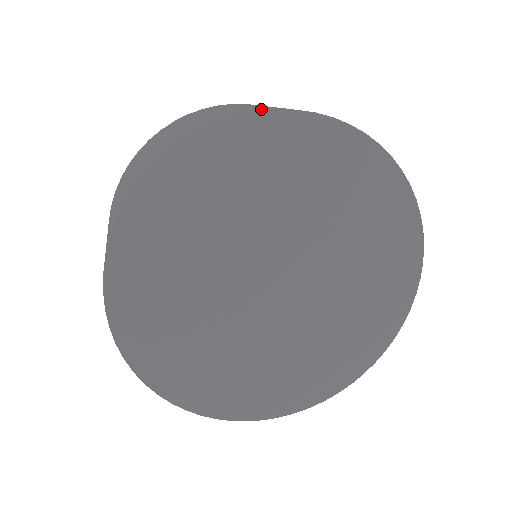
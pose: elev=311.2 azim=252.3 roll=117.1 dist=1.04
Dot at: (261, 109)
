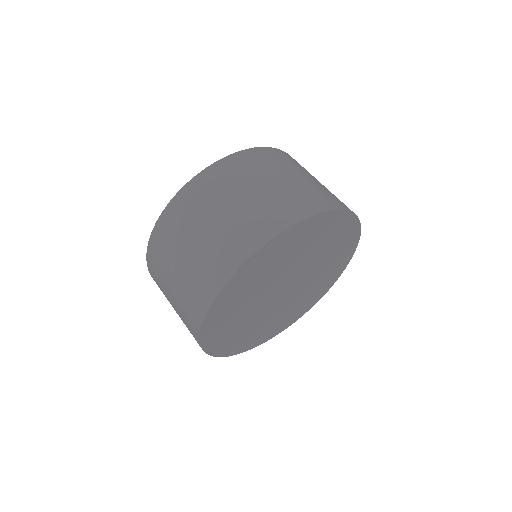
Dot at: (228, 263)
